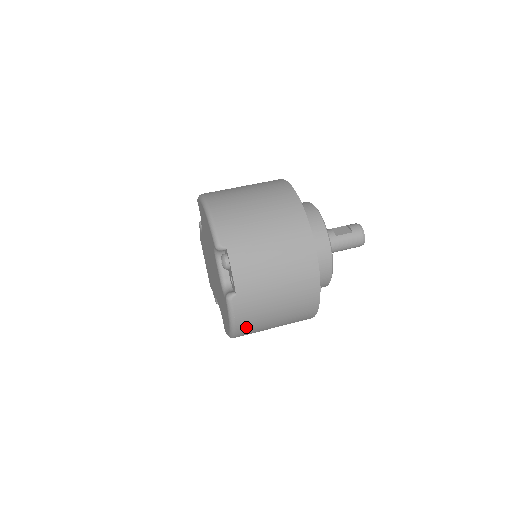
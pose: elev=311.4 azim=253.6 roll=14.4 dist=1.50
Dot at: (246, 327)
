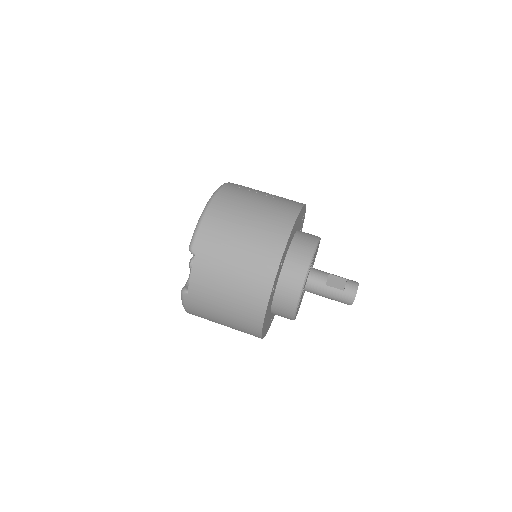
Dot at: (197, 315)
